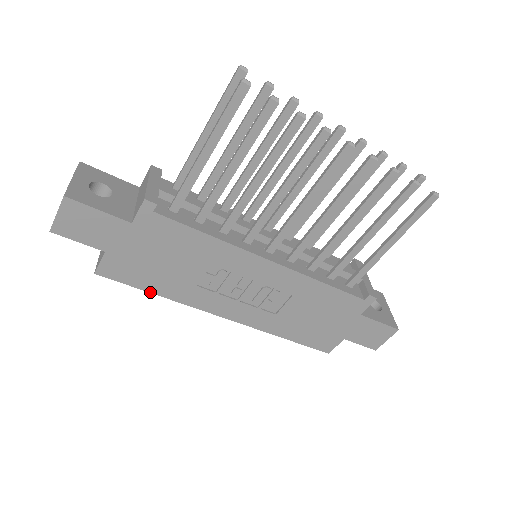
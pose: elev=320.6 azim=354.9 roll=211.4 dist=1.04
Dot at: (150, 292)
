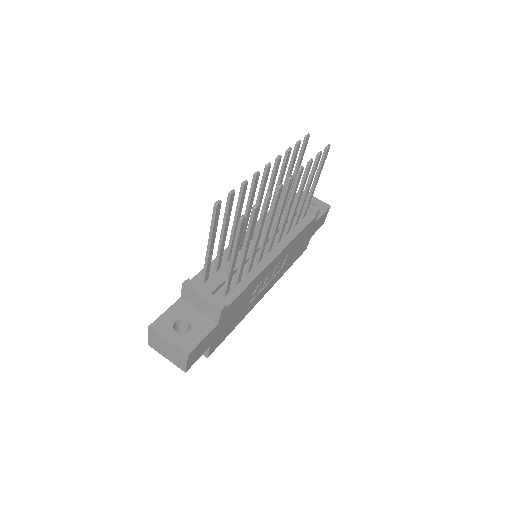
Dot at: occluded
